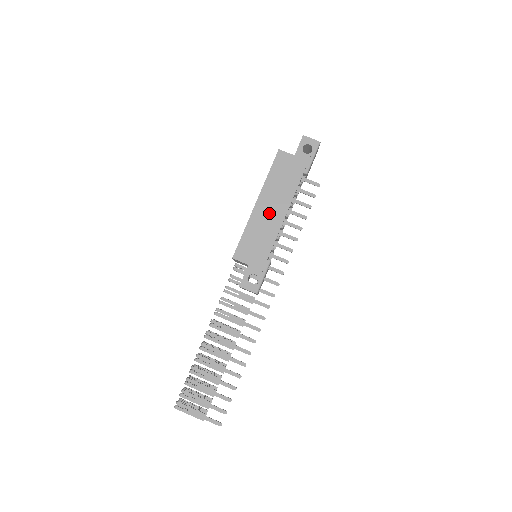
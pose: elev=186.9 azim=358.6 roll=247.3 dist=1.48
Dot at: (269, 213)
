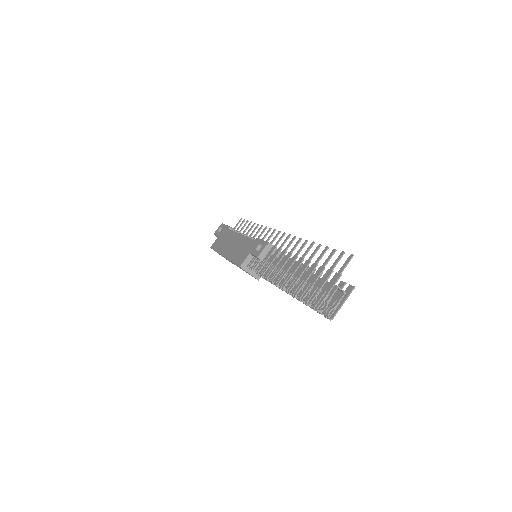
Dot at: (233, 245)
